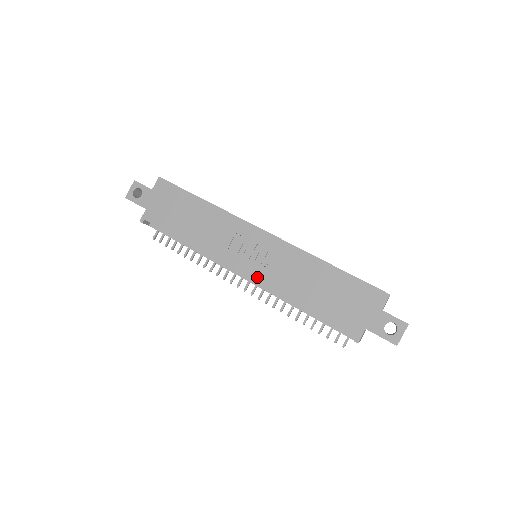
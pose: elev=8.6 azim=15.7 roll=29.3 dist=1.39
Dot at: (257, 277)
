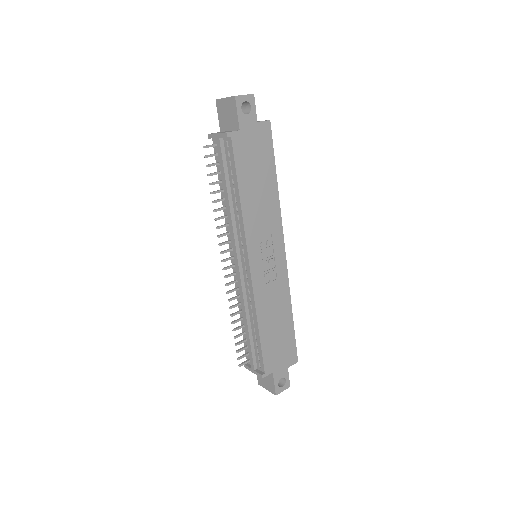
Dot at: (255, 279)
